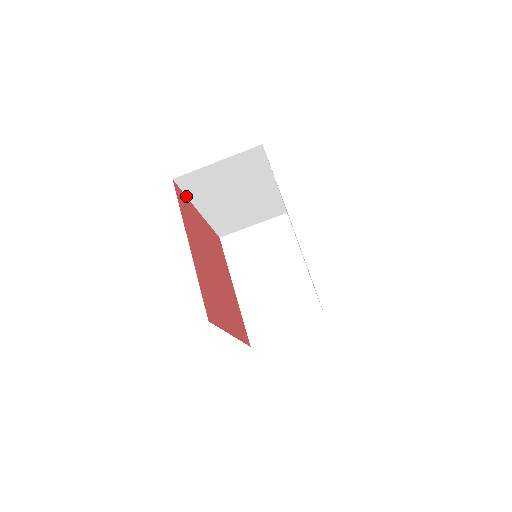
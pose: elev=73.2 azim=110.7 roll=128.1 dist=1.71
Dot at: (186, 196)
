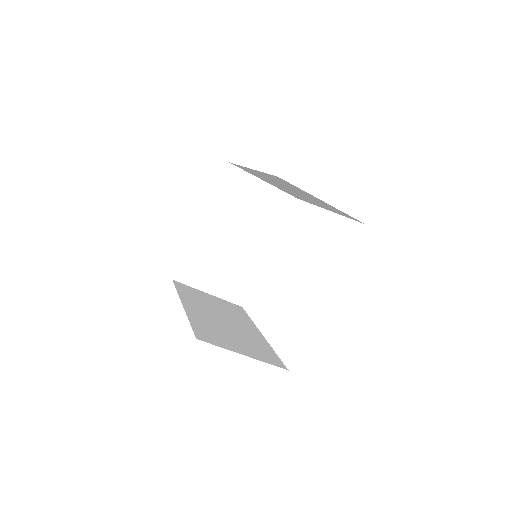
Dot at: occluded
